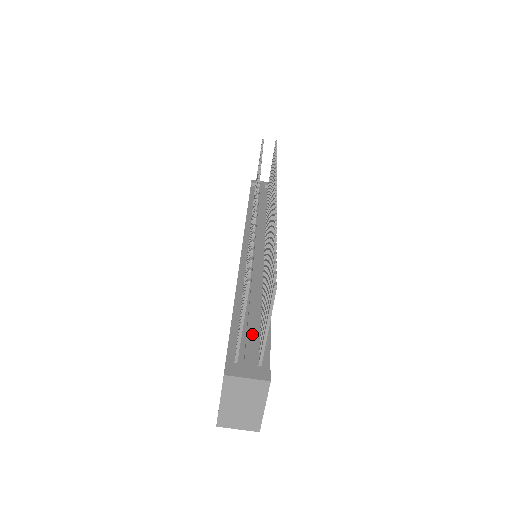
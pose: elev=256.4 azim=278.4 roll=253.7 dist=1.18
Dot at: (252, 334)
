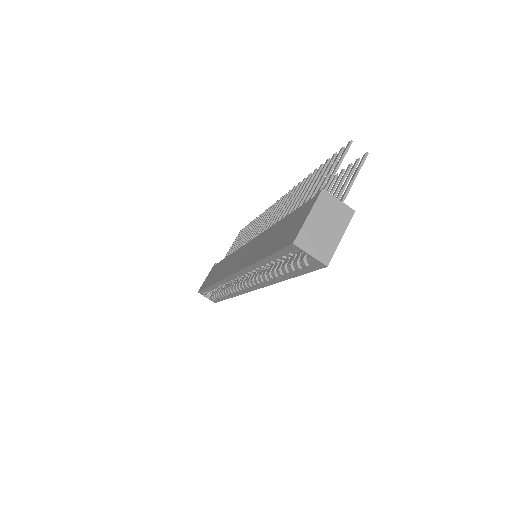
Dot at: occluded
